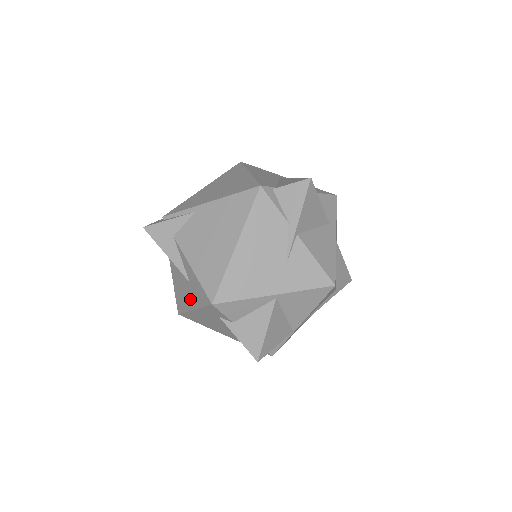
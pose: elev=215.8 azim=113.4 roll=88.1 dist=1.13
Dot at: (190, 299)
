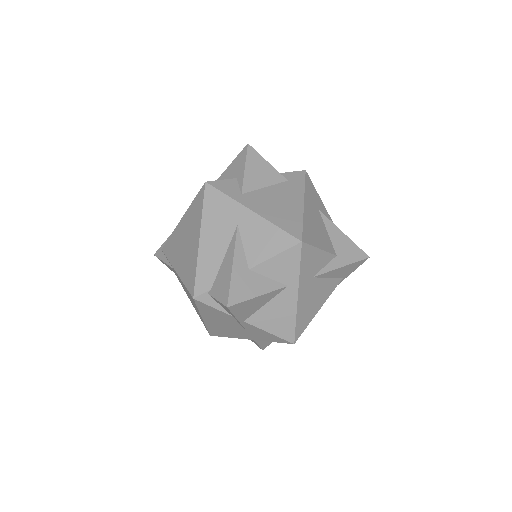
Dot at: occluded
